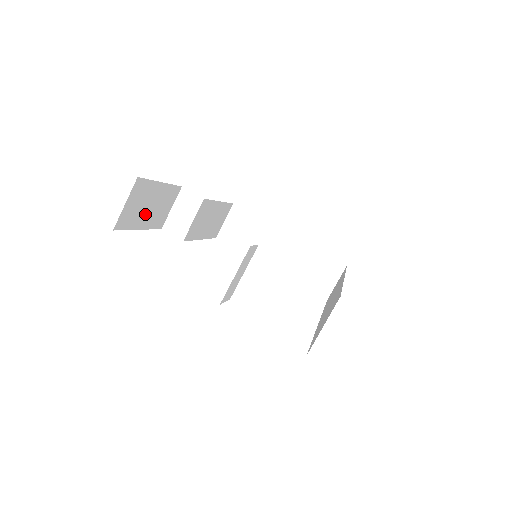
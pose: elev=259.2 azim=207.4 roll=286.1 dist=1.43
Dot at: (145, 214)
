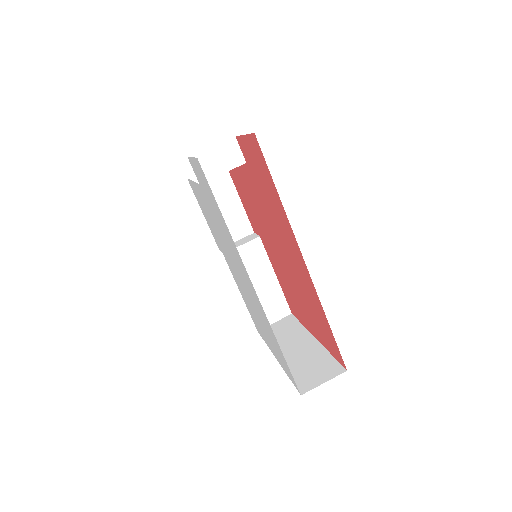
Dot at: occluded
